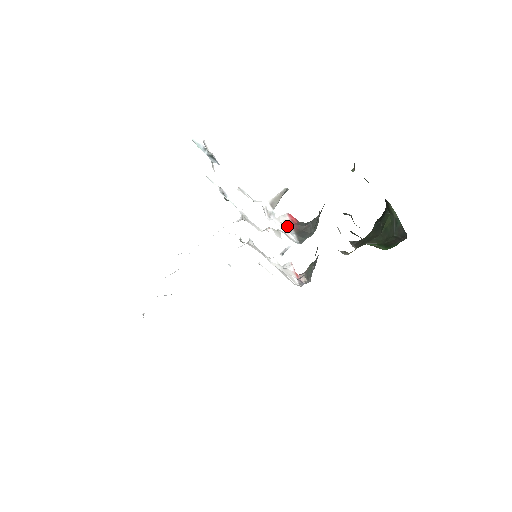
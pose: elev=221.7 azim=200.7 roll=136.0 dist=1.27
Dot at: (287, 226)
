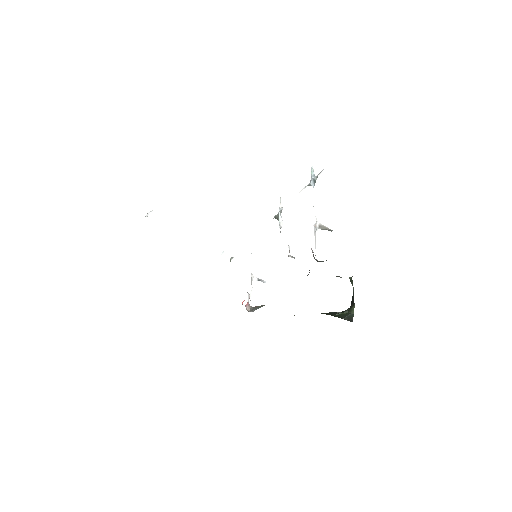
Dot at: occluded
